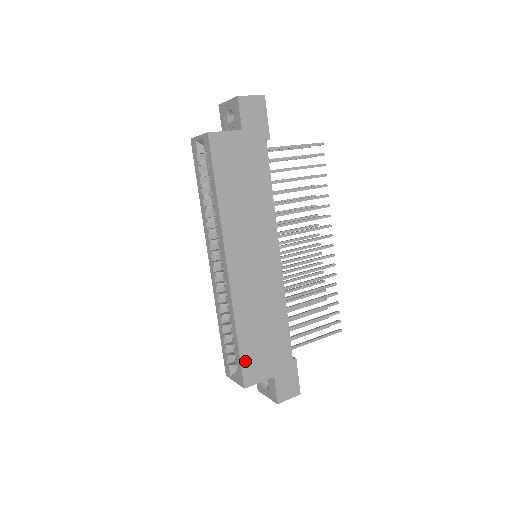
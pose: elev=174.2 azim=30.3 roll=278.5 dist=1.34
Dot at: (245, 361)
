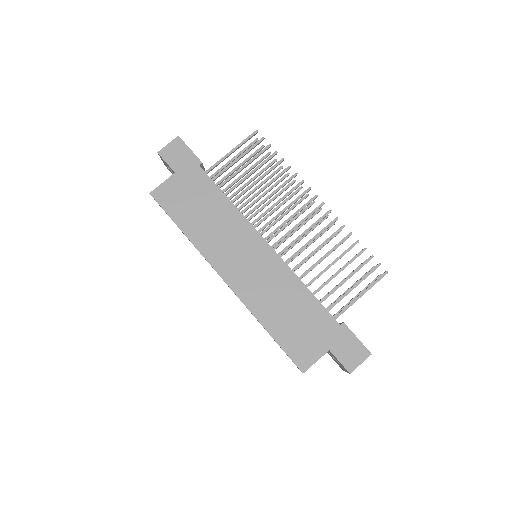
Dot at: (289, 349)
